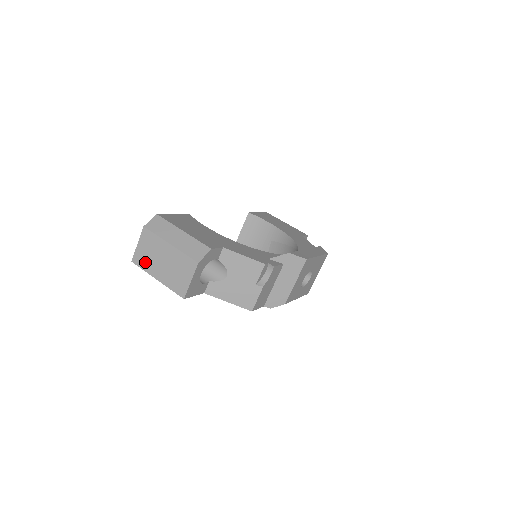
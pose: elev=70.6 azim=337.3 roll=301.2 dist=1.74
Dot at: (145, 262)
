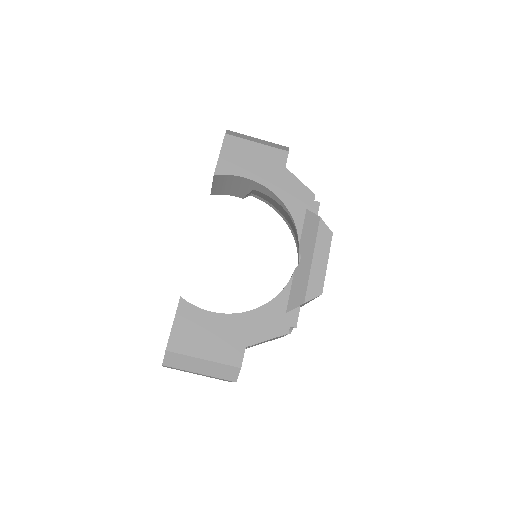
Dot at: occluded
